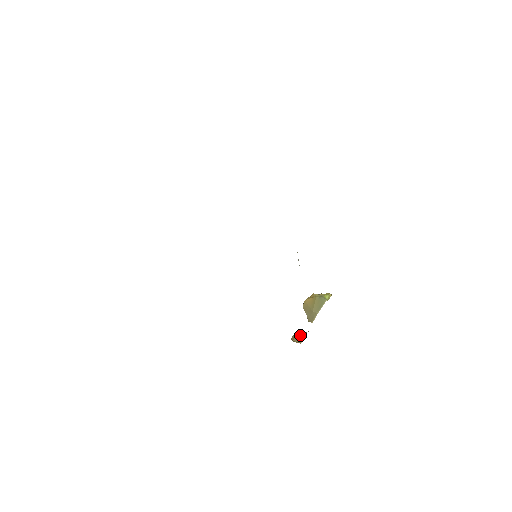
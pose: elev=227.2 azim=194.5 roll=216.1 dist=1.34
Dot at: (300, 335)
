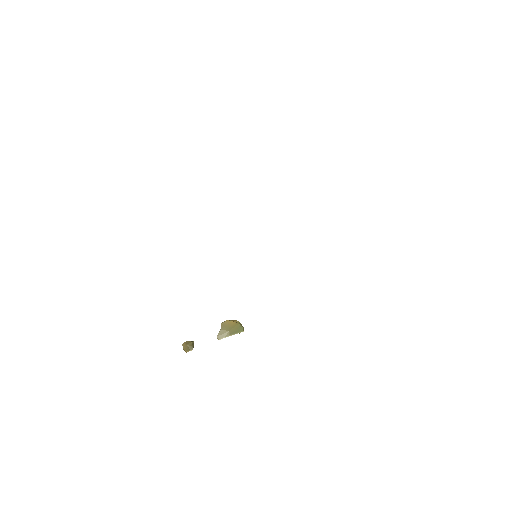
Dot at: occluded
